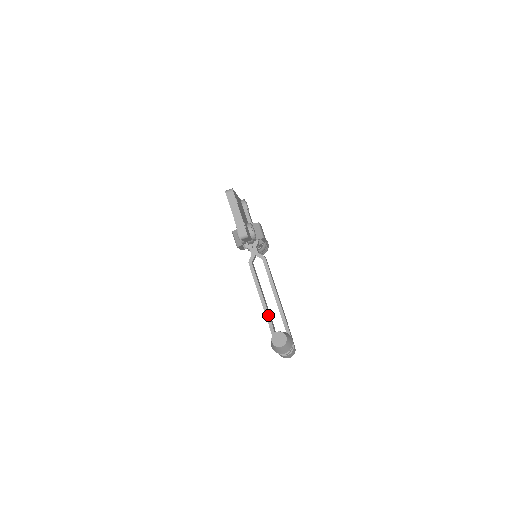
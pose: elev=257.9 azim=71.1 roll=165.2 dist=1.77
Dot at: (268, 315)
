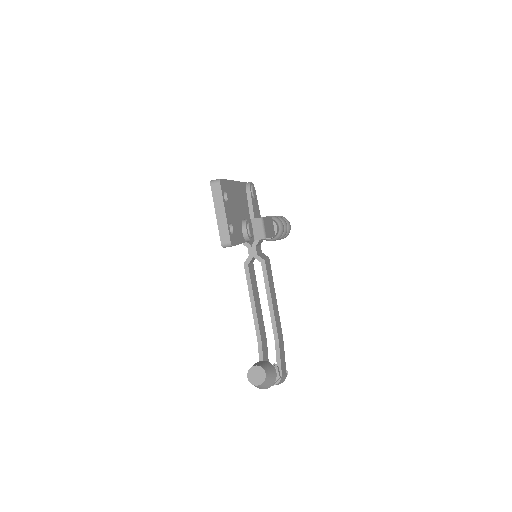
Dot at: (259, 331)
